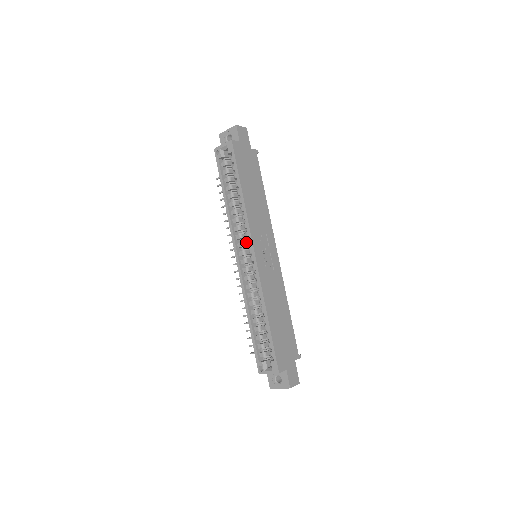
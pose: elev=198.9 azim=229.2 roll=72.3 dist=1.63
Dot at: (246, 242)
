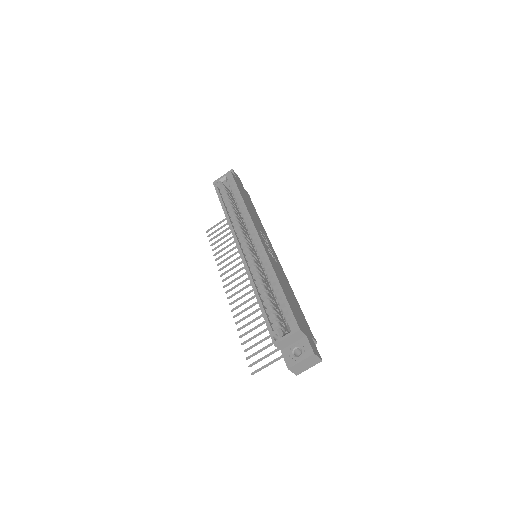
Dot at: (247, 239)
